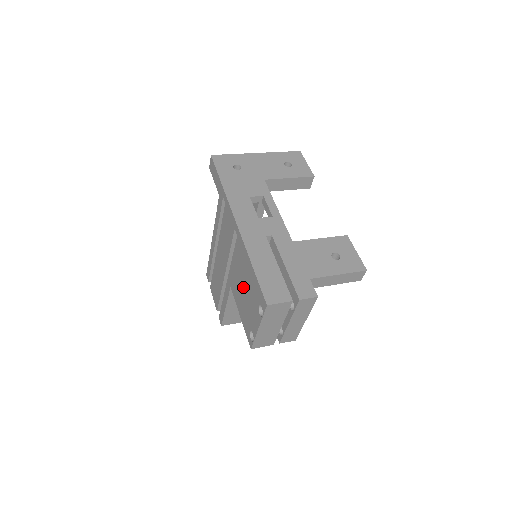
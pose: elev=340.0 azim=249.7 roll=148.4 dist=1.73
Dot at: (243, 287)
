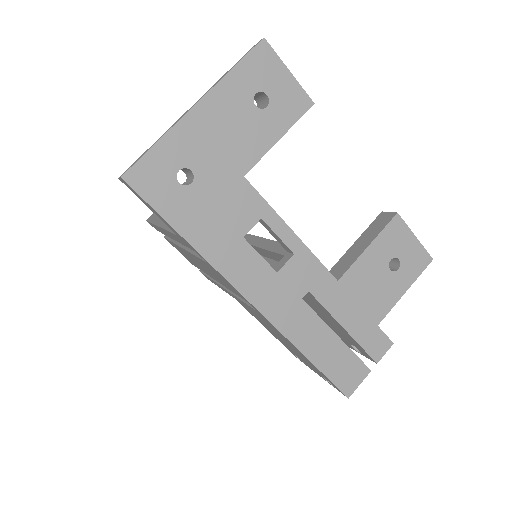
Dot at: (278, 336)
